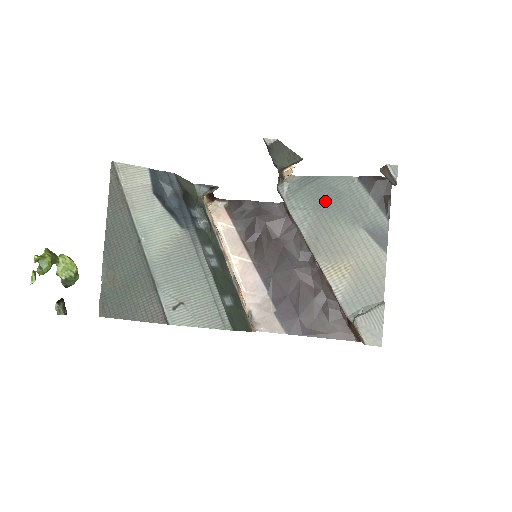
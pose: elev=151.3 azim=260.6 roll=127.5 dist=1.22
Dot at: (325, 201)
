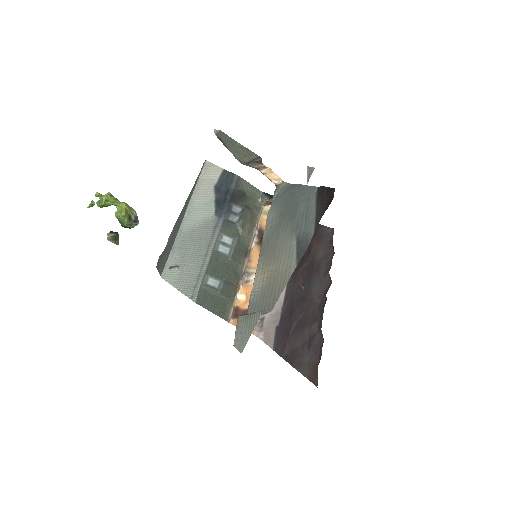
Dot at: (289, 207)
